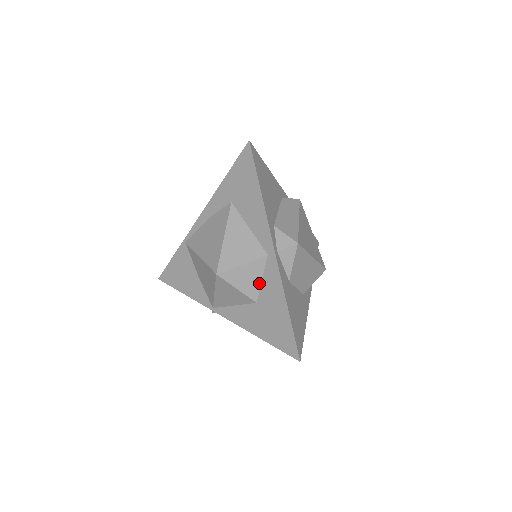
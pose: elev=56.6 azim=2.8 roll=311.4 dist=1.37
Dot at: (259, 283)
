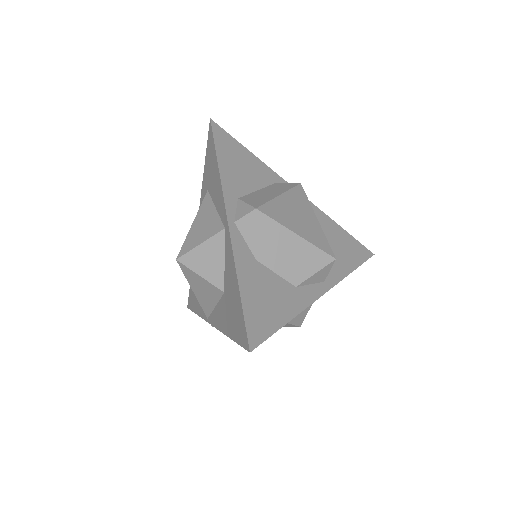
Dot at: (222, 266)
